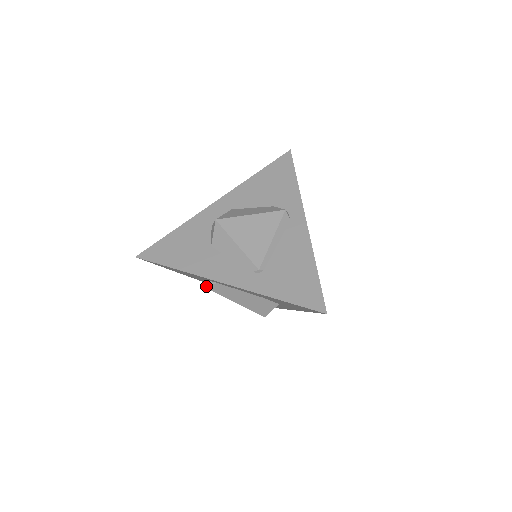
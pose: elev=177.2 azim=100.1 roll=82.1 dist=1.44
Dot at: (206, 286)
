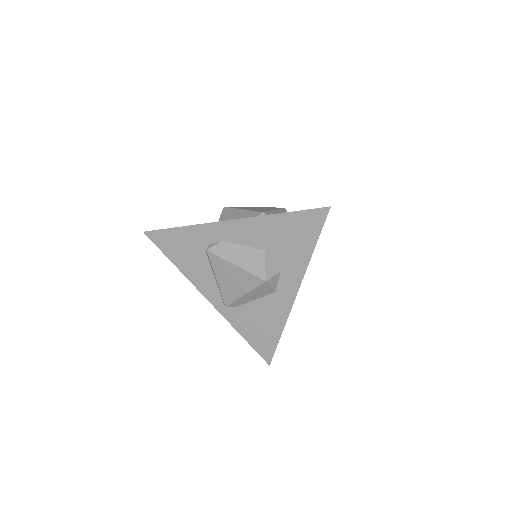
Dot at: (208, 248)
